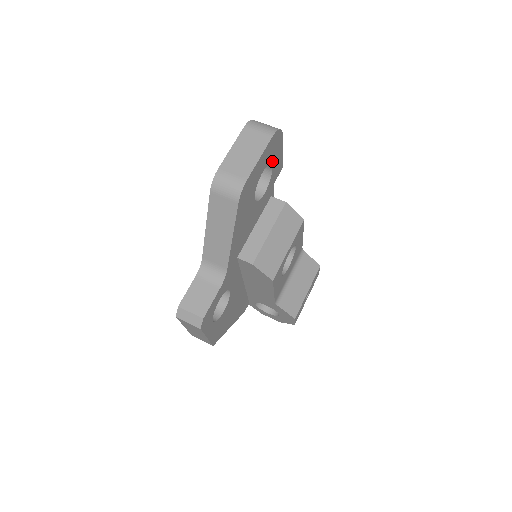
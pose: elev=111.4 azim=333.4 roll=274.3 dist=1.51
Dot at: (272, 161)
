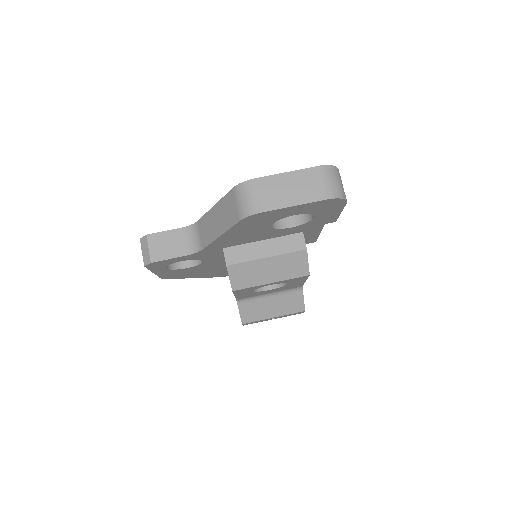
Dot at: (317, 213)
